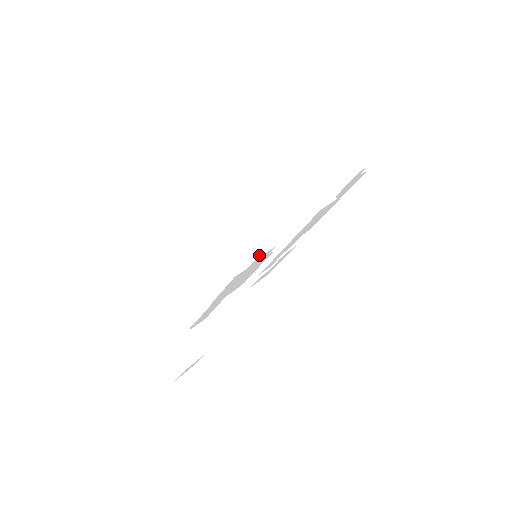
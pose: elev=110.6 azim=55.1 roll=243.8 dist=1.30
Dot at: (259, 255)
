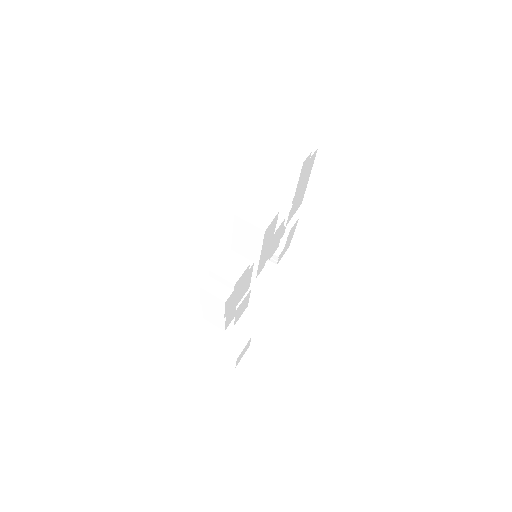
Dot at: (237, 279)
